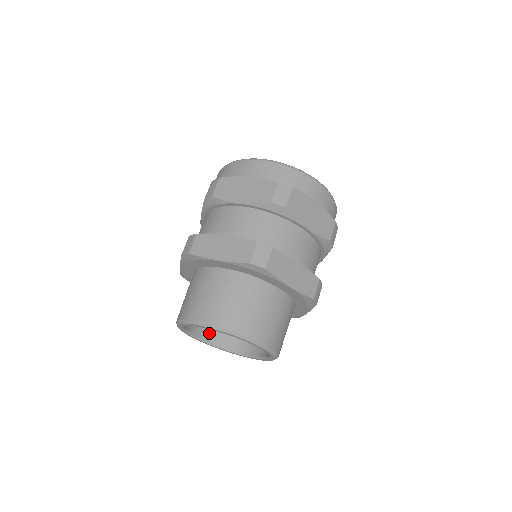
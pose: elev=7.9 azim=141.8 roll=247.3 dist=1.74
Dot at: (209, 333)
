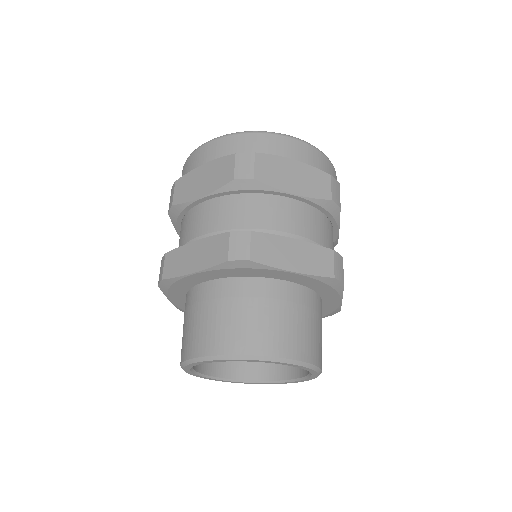
Dot at: occluded
